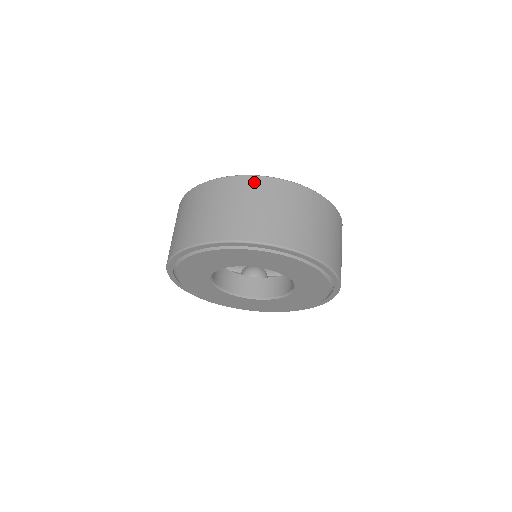
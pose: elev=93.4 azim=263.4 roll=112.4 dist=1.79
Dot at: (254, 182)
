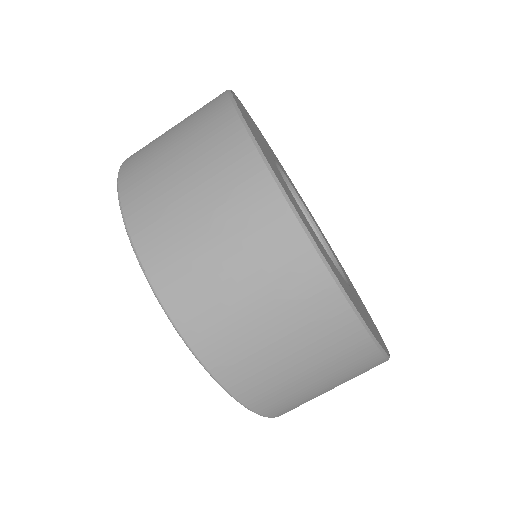
Dot at: (339, 320)
